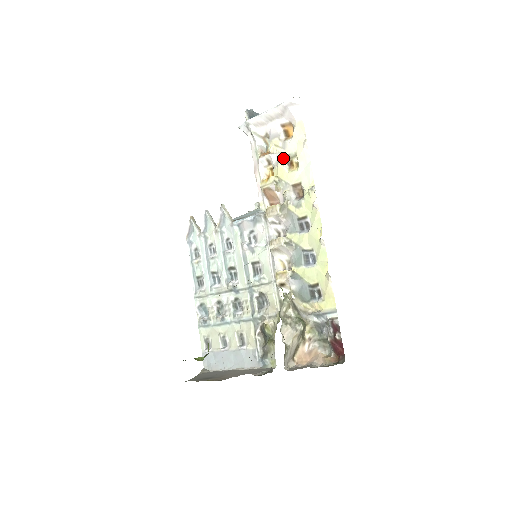
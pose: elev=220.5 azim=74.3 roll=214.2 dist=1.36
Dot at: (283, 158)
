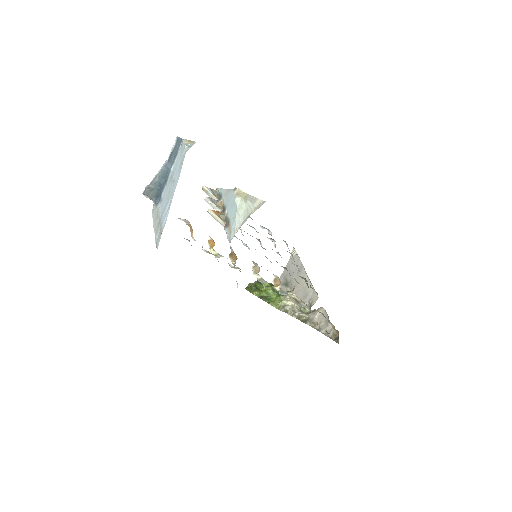
Dot at: (203, 249)
